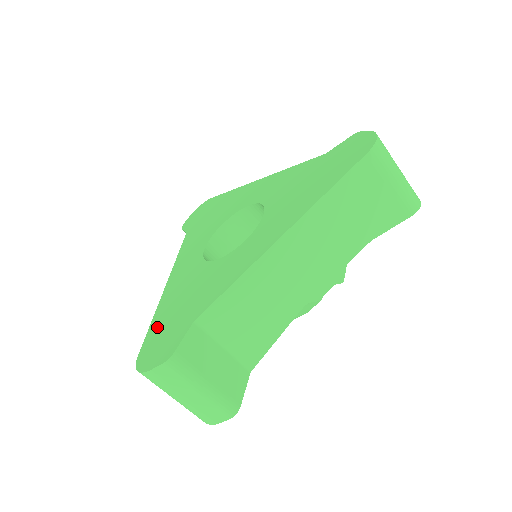
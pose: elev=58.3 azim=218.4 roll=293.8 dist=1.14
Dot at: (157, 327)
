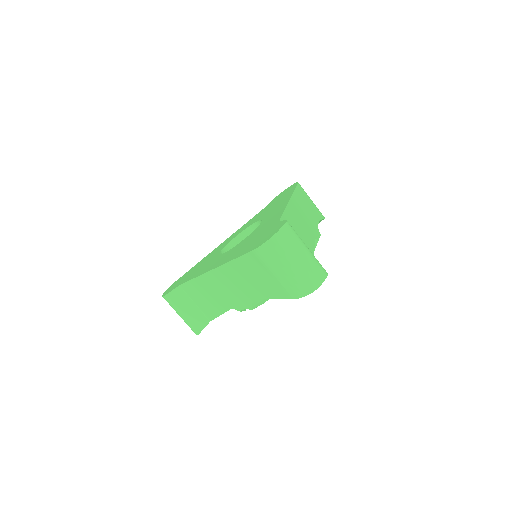
Dot at: (246, 249)
